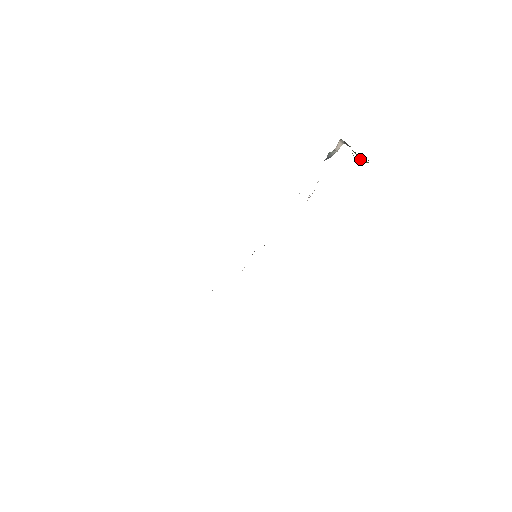
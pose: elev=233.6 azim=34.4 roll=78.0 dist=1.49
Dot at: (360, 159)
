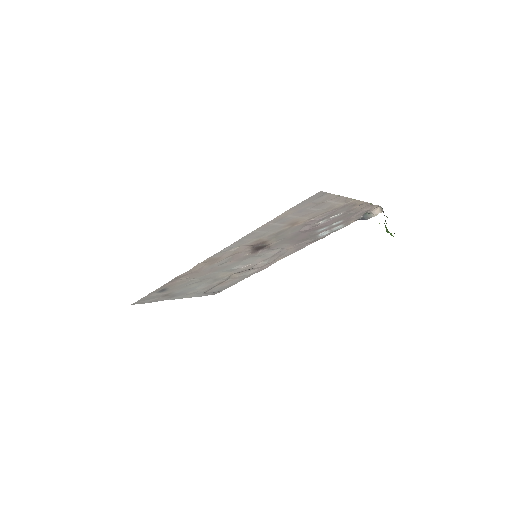
Dot at: (386, 227)
